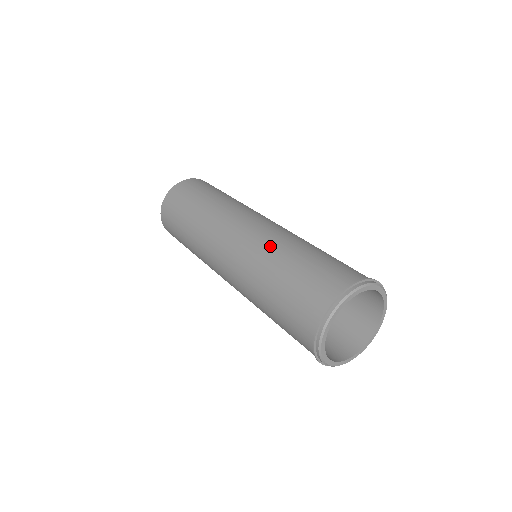
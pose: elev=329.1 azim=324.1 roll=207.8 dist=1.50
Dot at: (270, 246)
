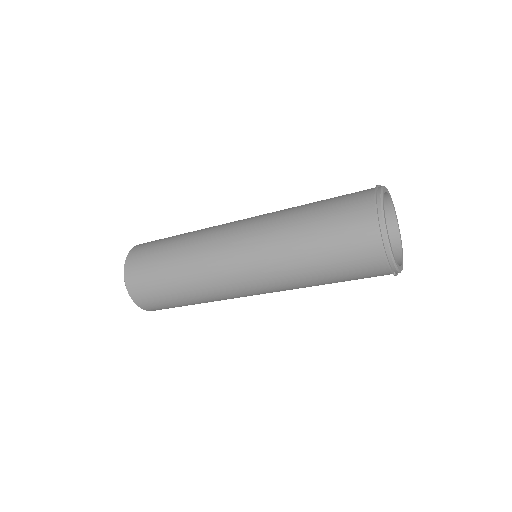
Dot at: (280, 215)
